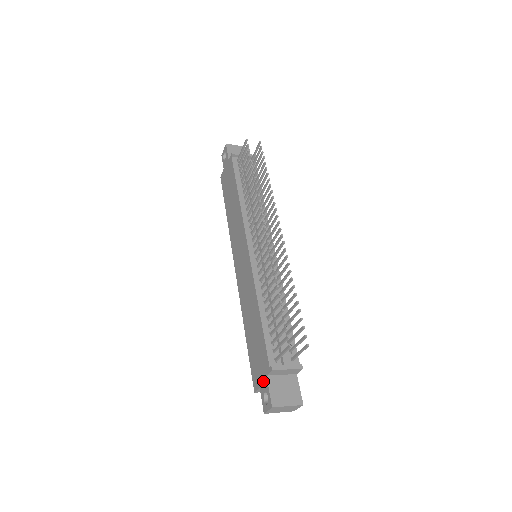
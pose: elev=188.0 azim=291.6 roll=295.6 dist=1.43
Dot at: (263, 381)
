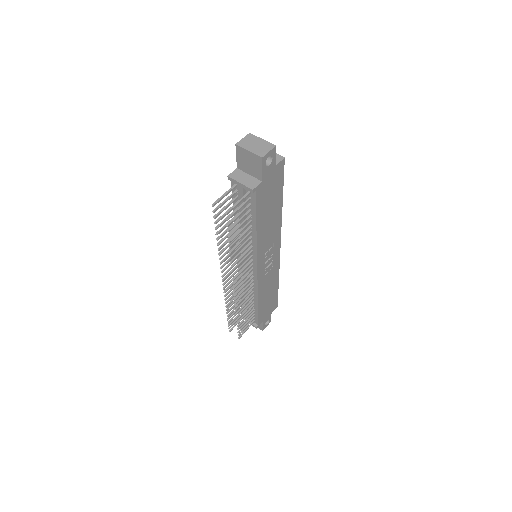
Dot at: occluded
